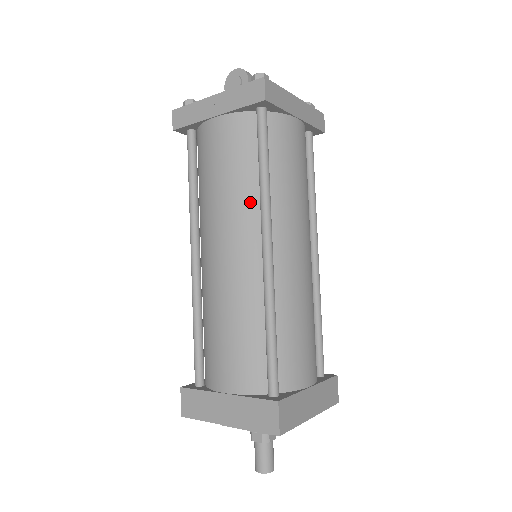
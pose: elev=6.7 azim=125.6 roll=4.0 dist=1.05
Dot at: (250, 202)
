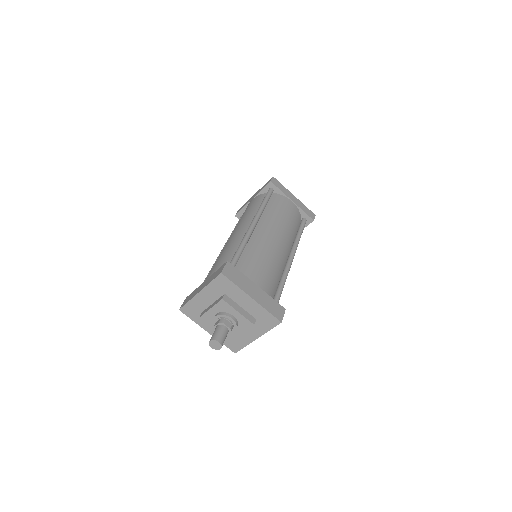
Dot at: (253, 215)
